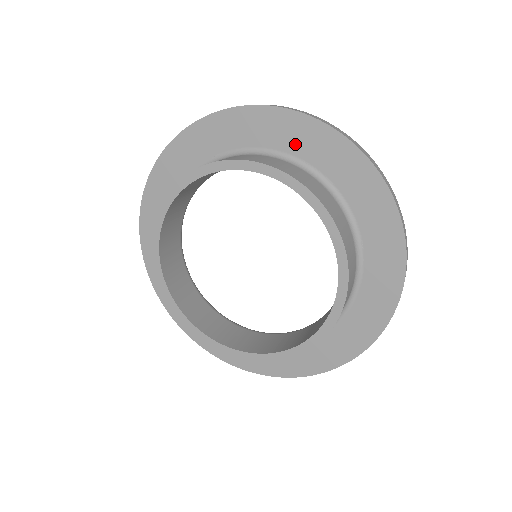
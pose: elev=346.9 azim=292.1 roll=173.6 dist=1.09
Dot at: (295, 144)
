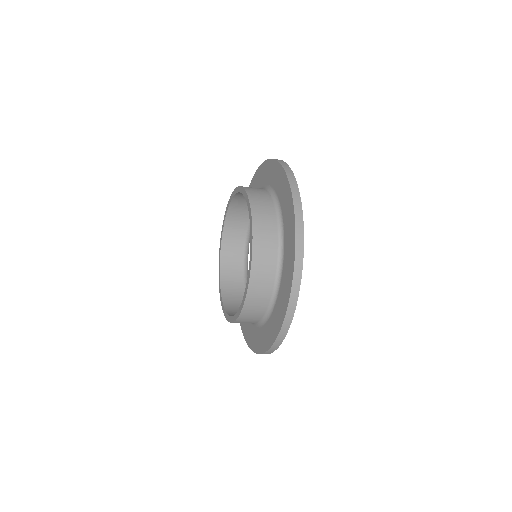
Dot at: (284, 207)
